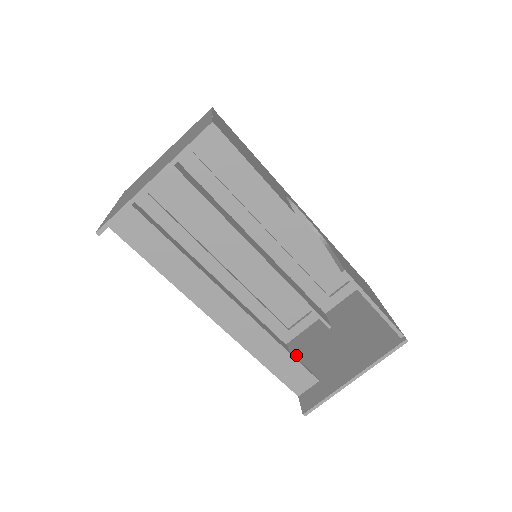
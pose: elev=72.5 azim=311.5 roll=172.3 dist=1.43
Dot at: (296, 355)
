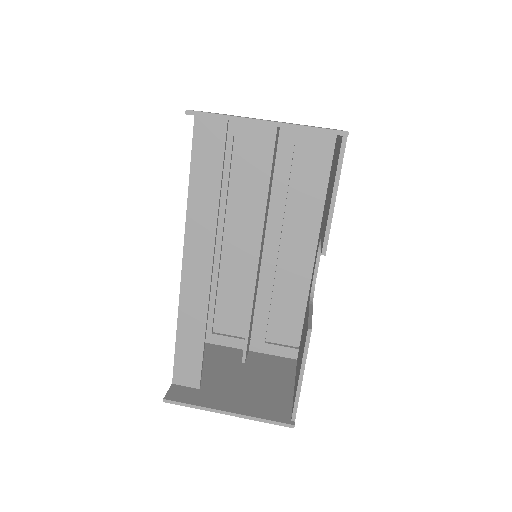
Dot at: occluded
